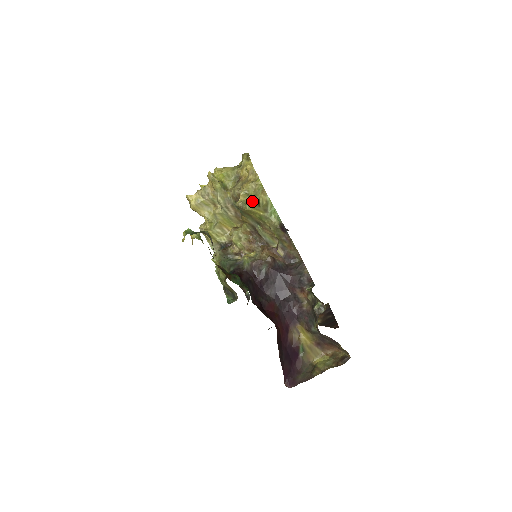
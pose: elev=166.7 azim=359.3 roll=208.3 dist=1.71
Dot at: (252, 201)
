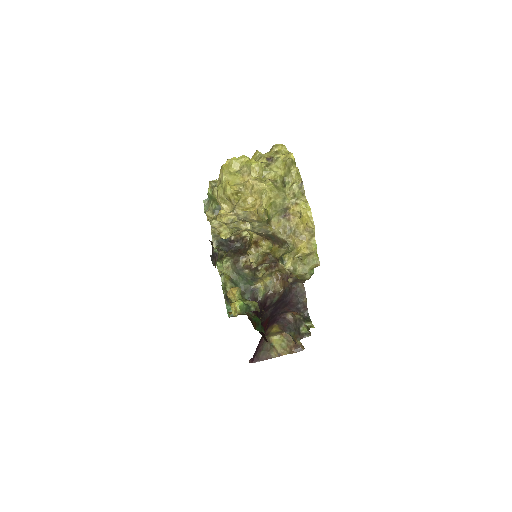
Dot at: (303, 270)
